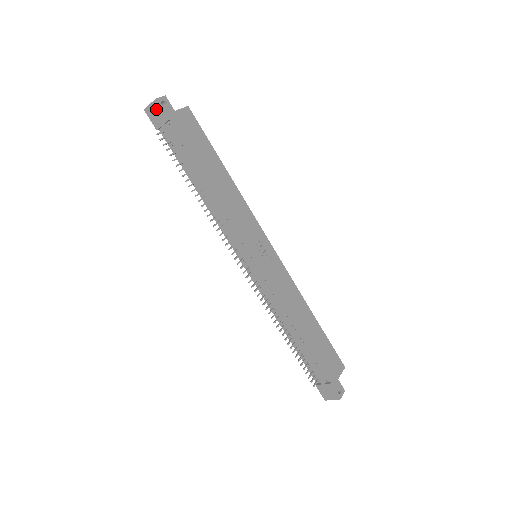
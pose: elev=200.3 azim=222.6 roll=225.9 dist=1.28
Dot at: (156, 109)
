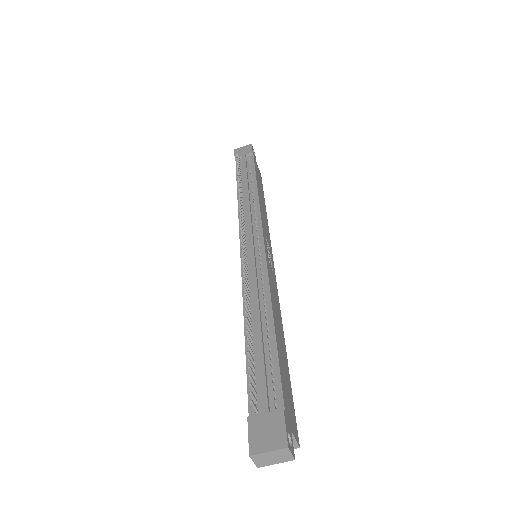
Dot at: (247, 148)
